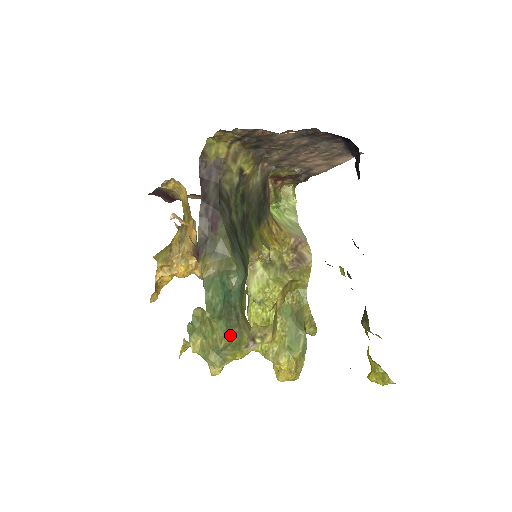
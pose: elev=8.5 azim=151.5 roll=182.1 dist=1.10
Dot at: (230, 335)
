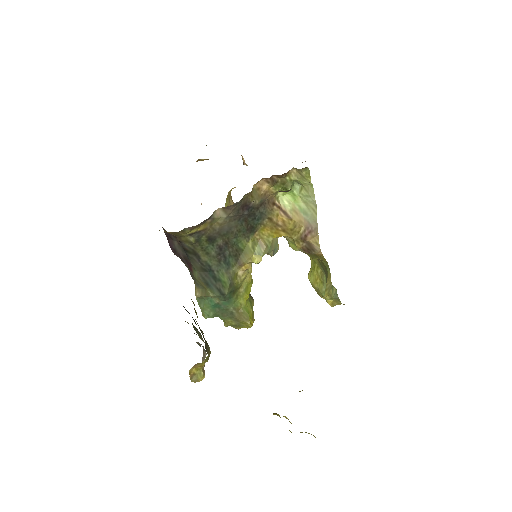
Dot at: (230, 322)
